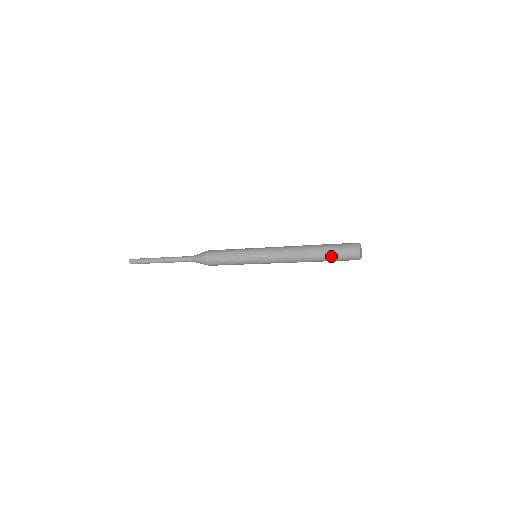
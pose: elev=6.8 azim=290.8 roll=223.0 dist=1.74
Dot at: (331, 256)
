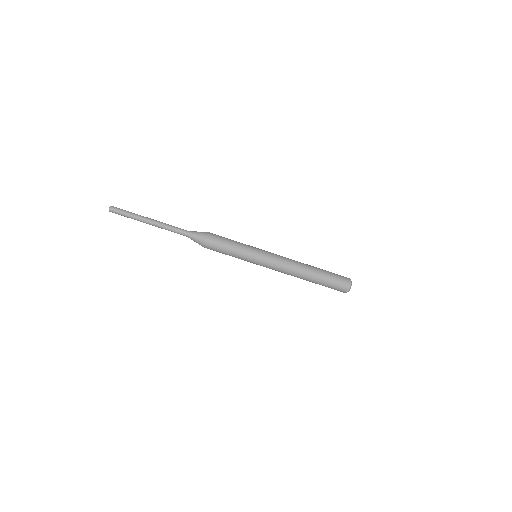
Dot at: (329, 274)
